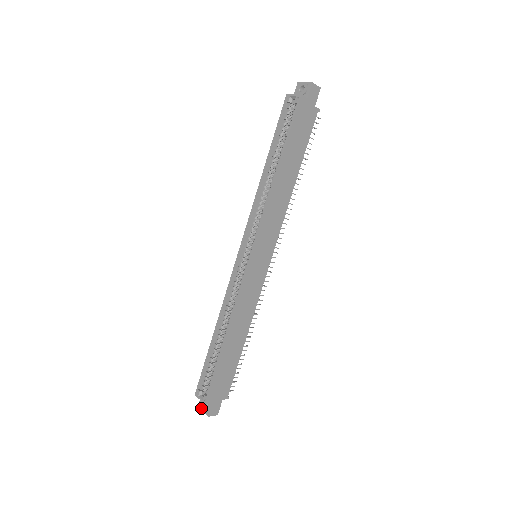
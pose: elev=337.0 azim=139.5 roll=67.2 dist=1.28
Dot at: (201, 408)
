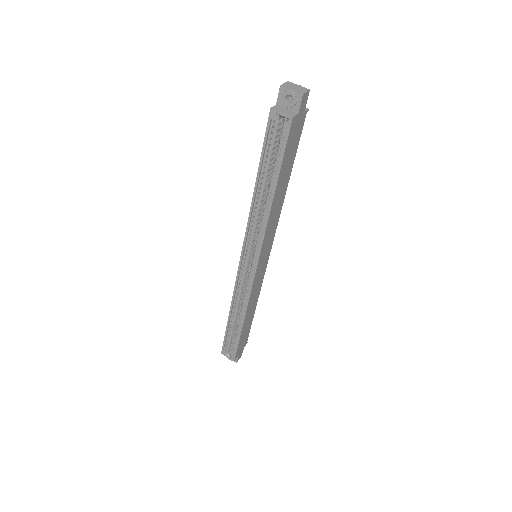
Dot at: (228, 358)
